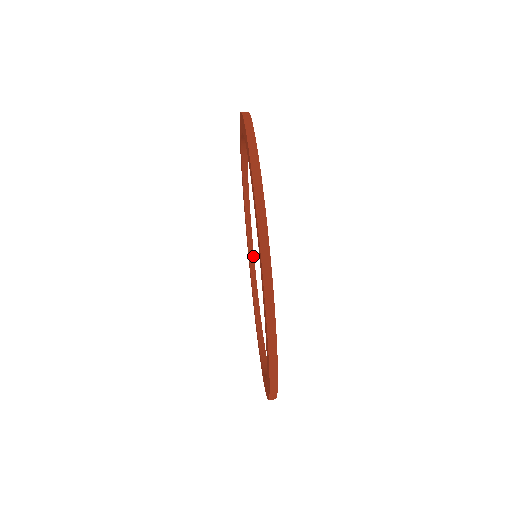
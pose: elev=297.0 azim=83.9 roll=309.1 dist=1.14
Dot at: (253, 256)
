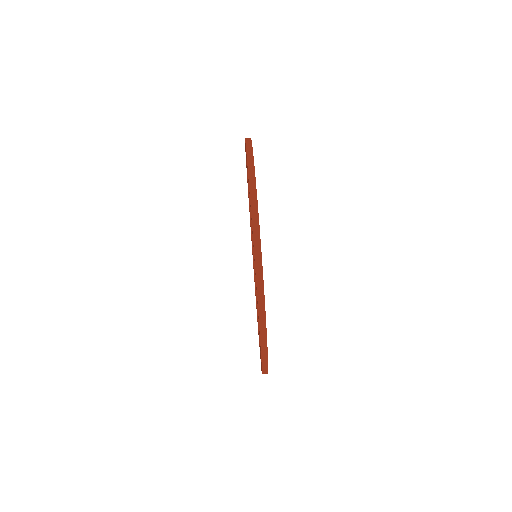
Dot at: occluded
